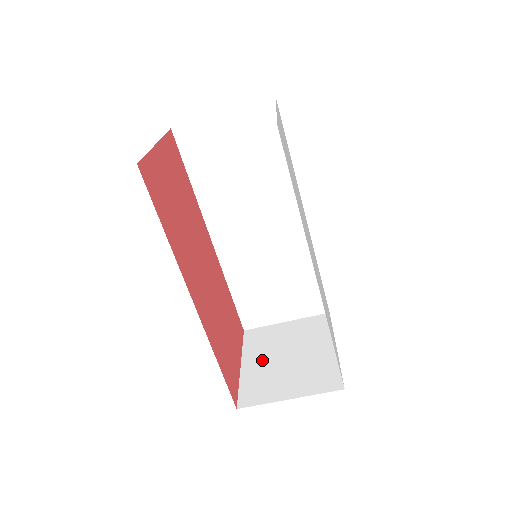
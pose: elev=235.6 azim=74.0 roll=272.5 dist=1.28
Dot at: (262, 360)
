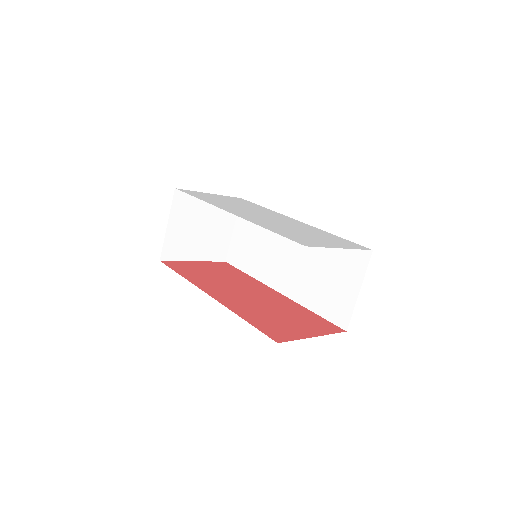
Dot at: occluded
